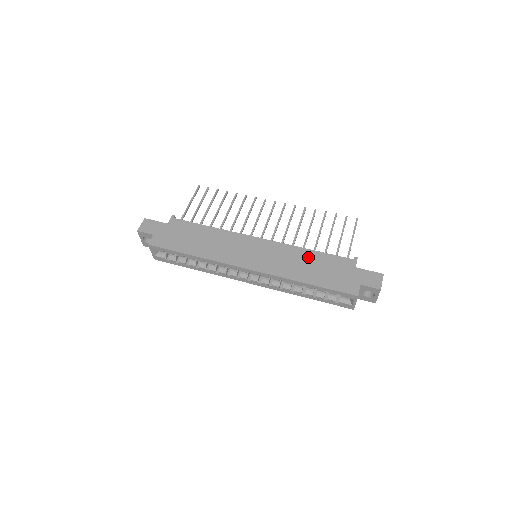
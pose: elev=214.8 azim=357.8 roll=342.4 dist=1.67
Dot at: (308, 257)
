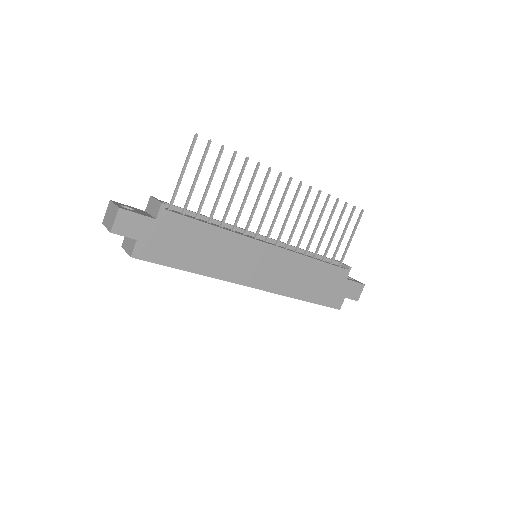
Dot at: (311, 269)
